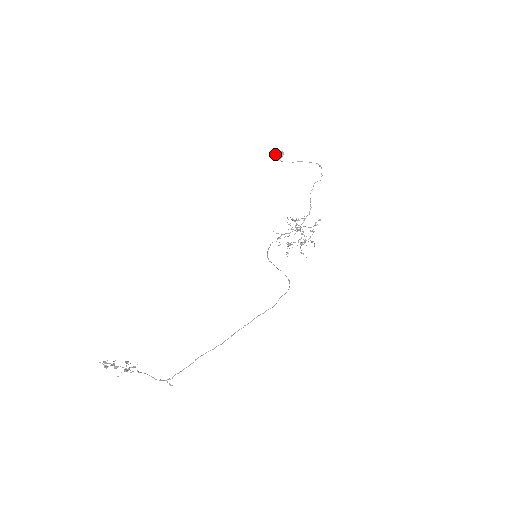
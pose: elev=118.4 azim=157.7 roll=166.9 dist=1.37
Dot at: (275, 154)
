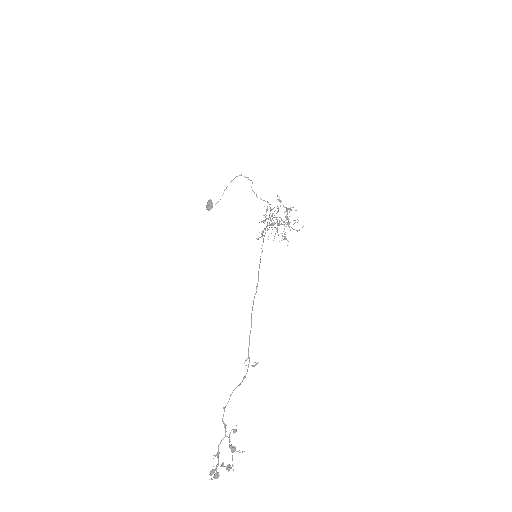
Dot at: (206, 207)
